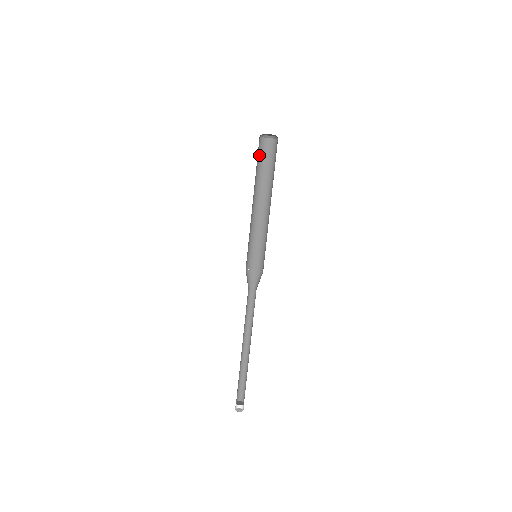
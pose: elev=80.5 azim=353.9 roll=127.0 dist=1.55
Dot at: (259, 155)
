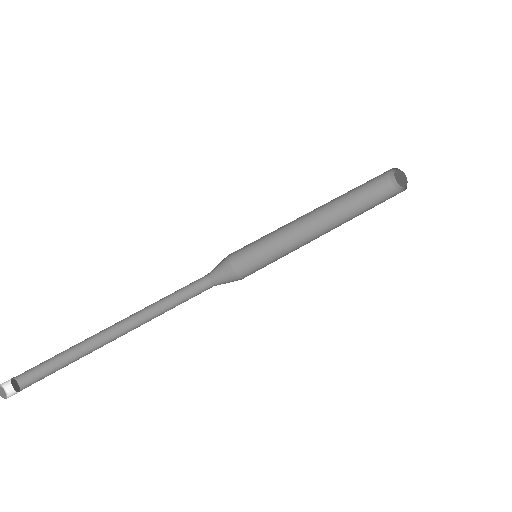
Dot at: (372, 193)
